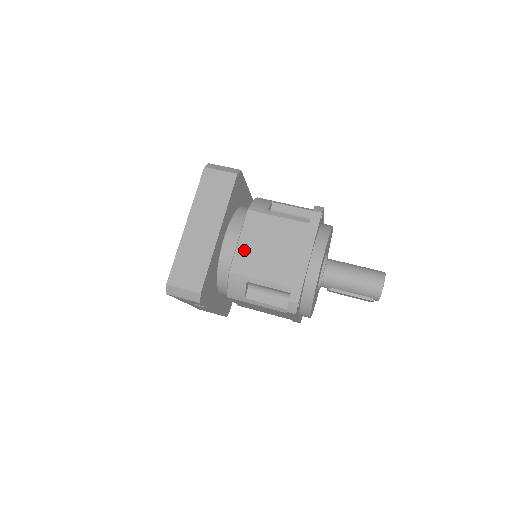
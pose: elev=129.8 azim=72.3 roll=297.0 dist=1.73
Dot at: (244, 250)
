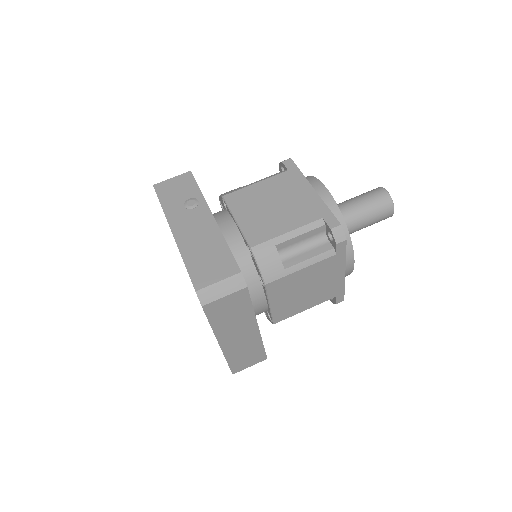
Dot at: (280, 307)
